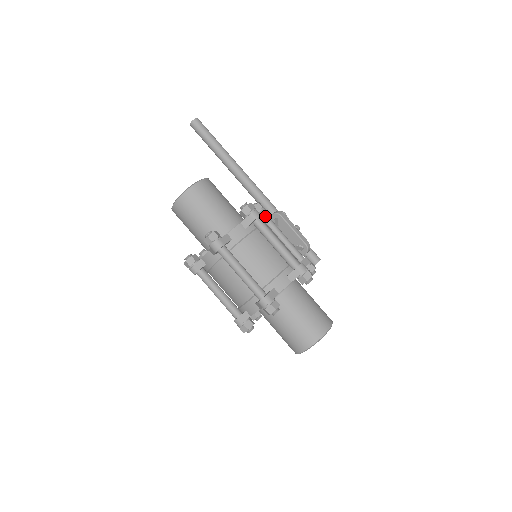
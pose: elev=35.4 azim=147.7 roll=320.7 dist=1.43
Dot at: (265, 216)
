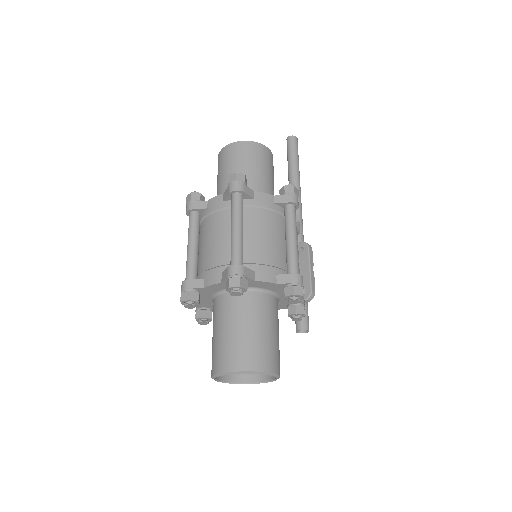
Dot at: occluded
